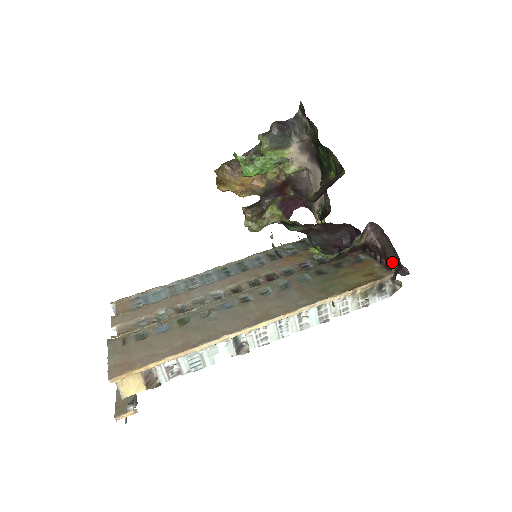
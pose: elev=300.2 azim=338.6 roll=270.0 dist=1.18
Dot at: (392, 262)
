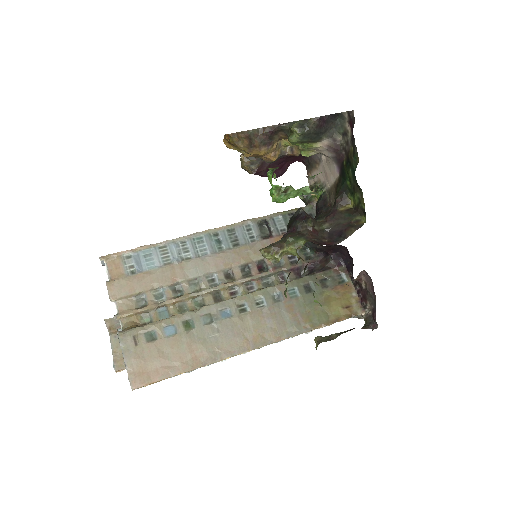
Dot at: (368, 305)
